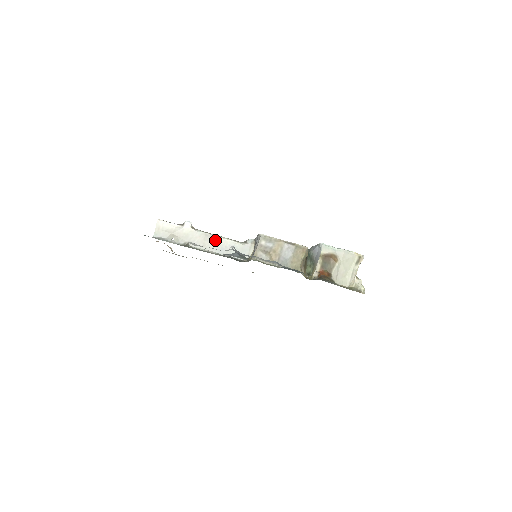
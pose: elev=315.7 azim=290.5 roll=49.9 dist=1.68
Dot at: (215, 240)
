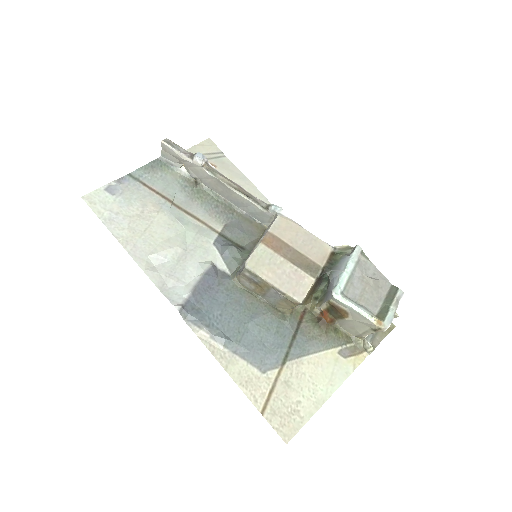
Dot at: (229, 191)
